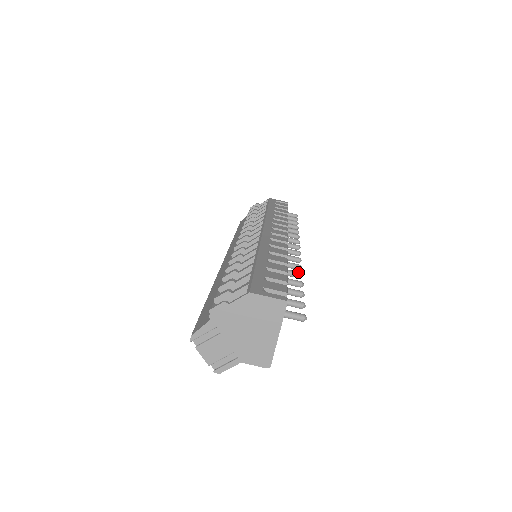
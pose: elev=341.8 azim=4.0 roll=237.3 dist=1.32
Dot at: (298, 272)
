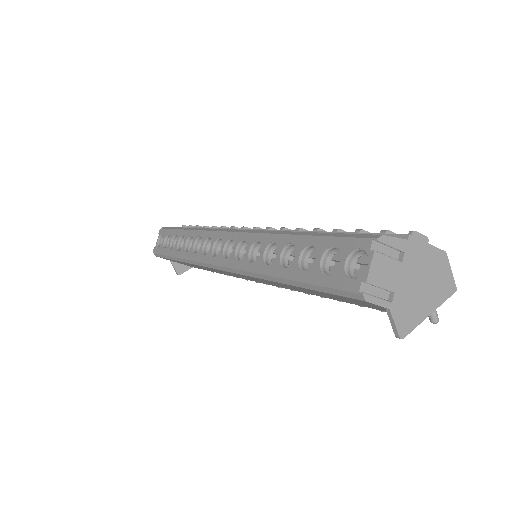
Dot at: occluded
